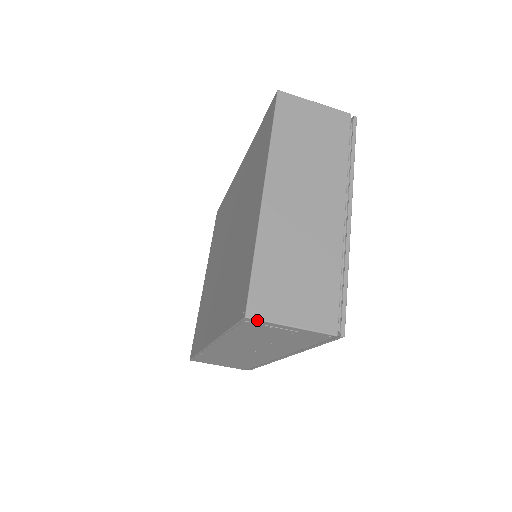
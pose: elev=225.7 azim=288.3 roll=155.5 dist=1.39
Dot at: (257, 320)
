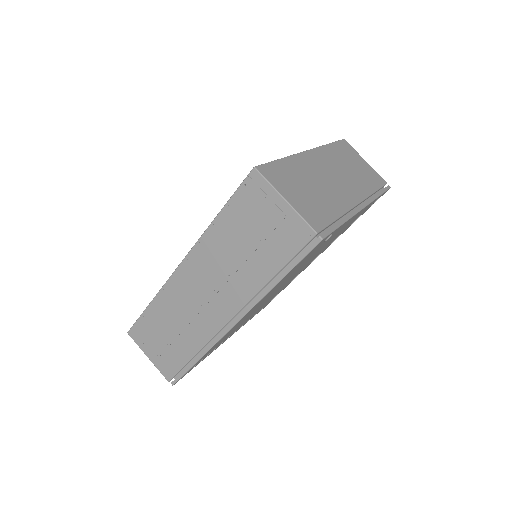
Dot at: (261, 176)
